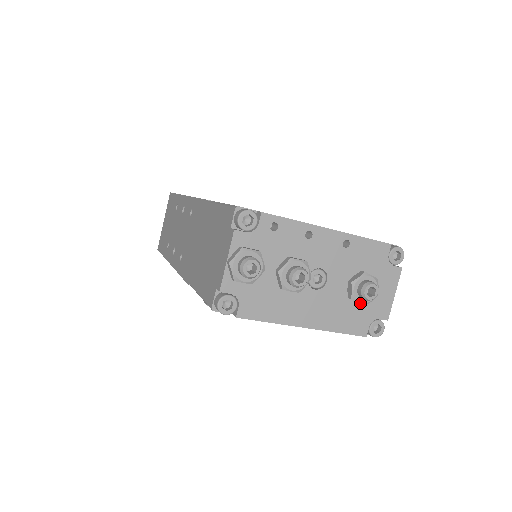
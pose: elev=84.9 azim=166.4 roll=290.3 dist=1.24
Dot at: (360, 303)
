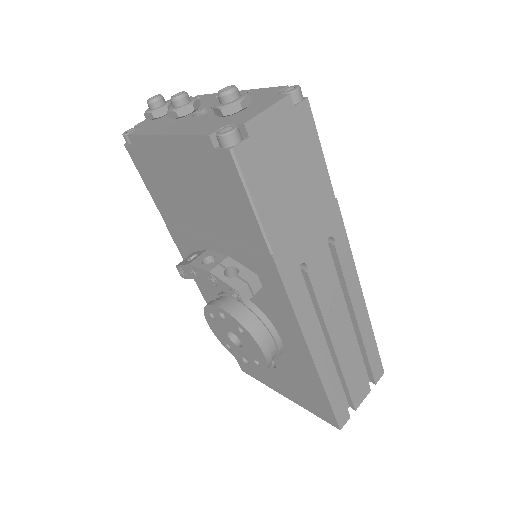
Dot at: (218, 107)
